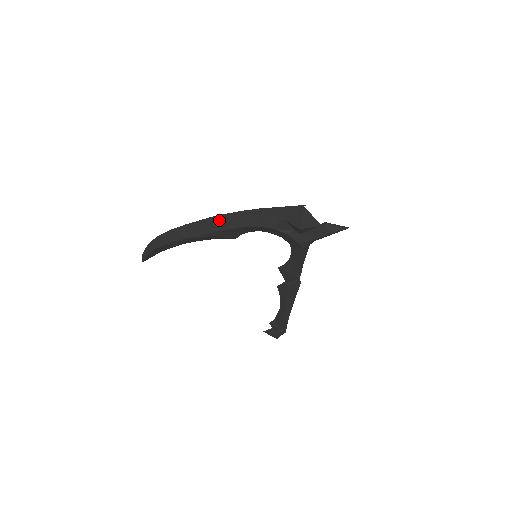
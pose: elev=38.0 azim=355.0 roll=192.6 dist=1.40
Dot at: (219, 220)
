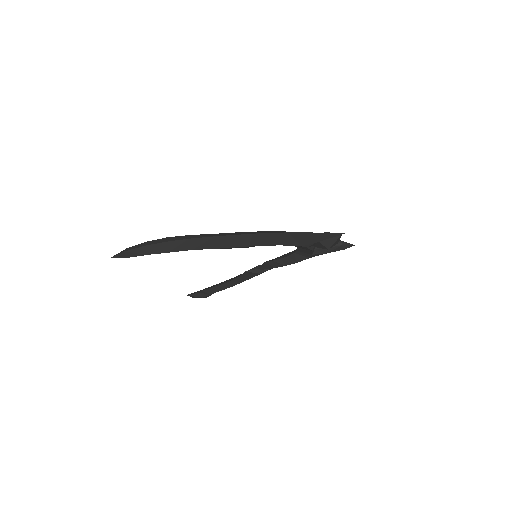
Dot at: (260, 237)
